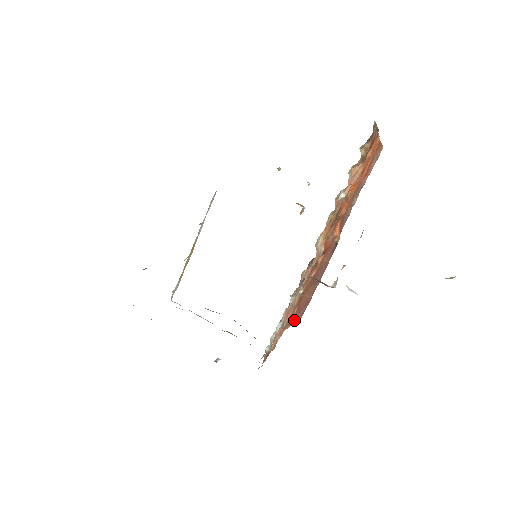
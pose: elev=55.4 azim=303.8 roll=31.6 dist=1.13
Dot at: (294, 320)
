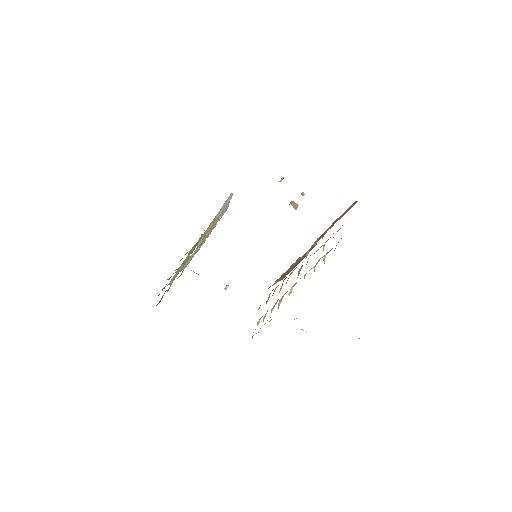
Dot at: (279, 280)
